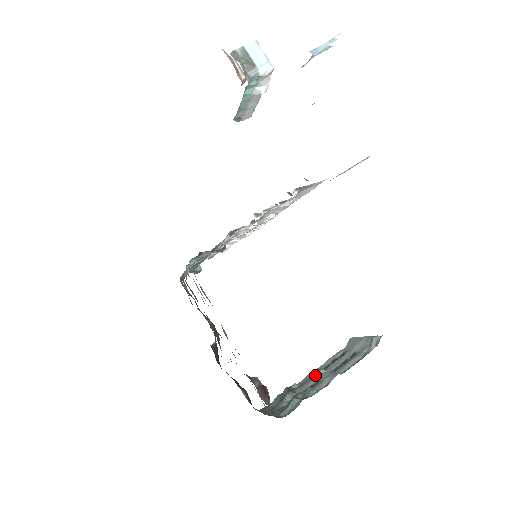
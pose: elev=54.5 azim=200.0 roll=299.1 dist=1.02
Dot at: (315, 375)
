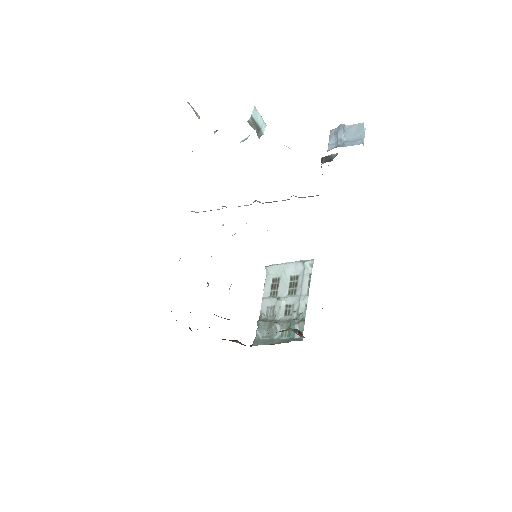
Dot at: (281, 303)
